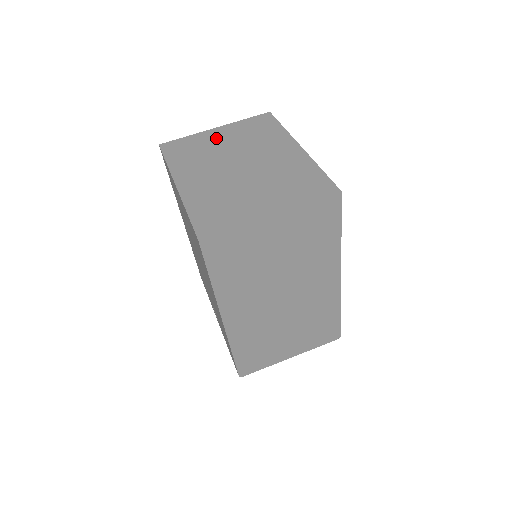
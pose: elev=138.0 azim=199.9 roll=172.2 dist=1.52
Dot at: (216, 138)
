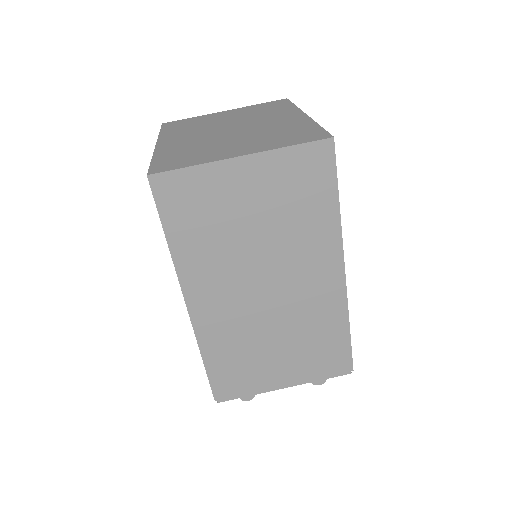
Dot at: (220, 116)
